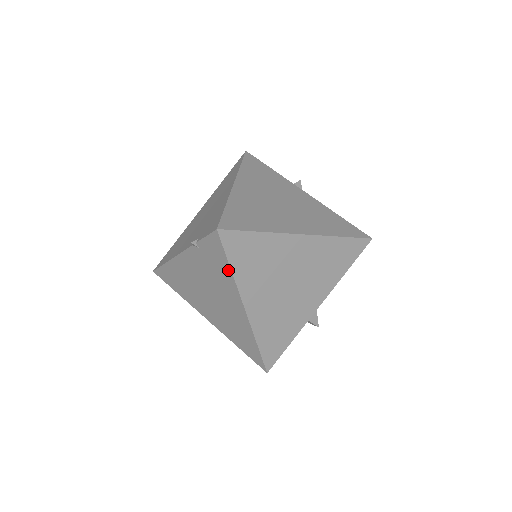
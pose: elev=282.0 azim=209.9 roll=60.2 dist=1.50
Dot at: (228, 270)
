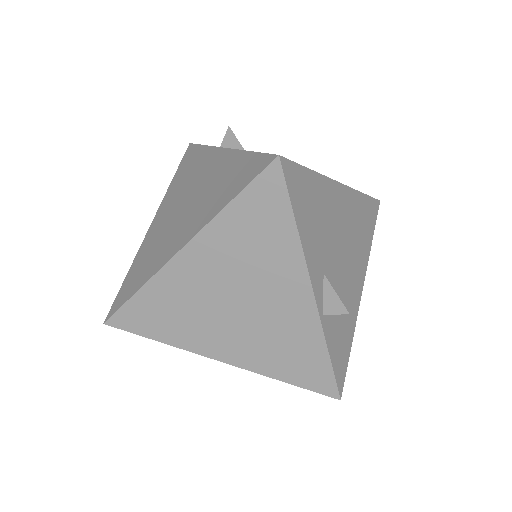
Dot at: (163, 341)
